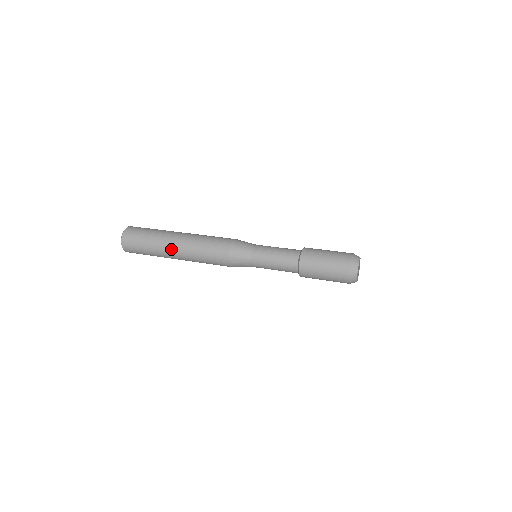
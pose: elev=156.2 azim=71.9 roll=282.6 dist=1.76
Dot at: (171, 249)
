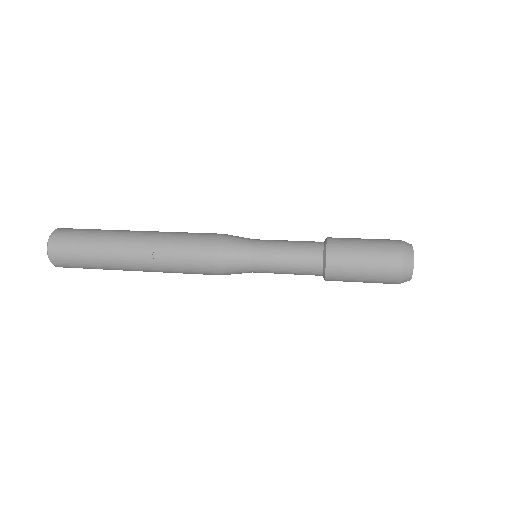
Dot at: (127, 244)
